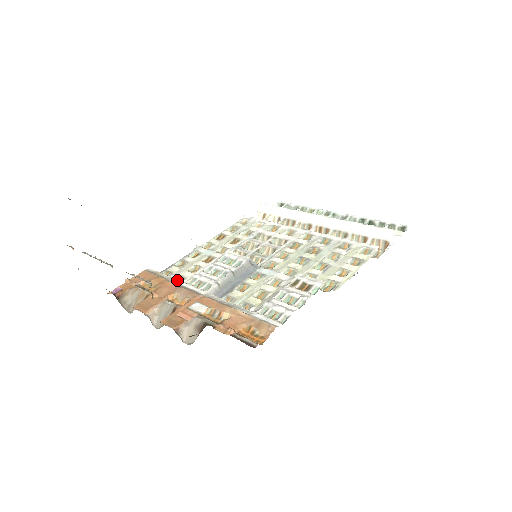
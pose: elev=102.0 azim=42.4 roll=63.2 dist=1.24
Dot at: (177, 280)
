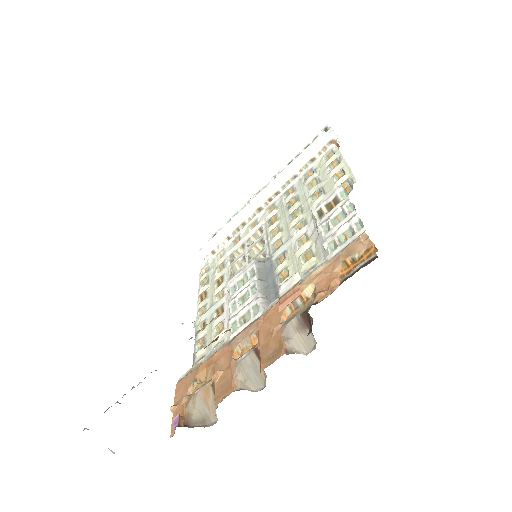
Dot at: (219, 345)
